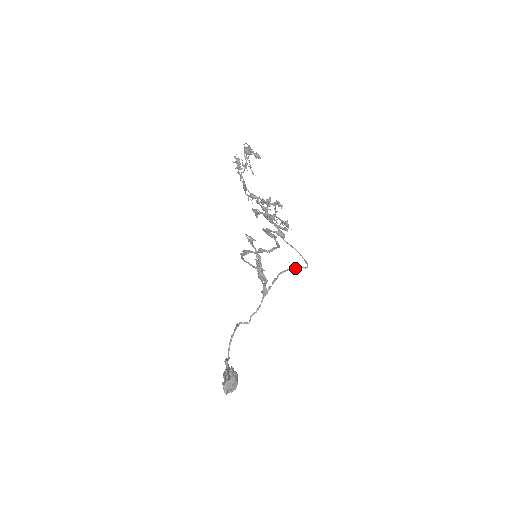
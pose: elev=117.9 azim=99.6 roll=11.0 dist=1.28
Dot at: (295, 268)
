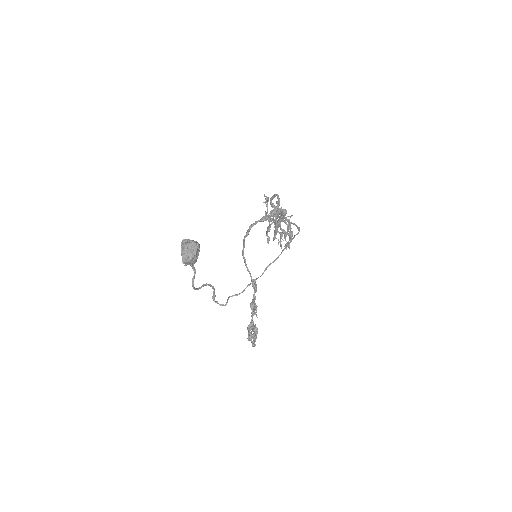
Dot at: (288, 244)
